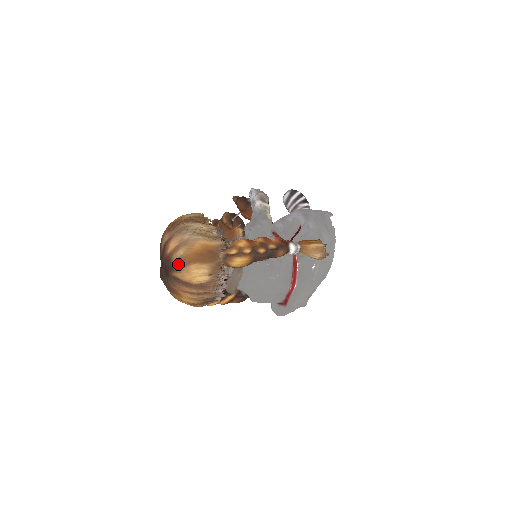
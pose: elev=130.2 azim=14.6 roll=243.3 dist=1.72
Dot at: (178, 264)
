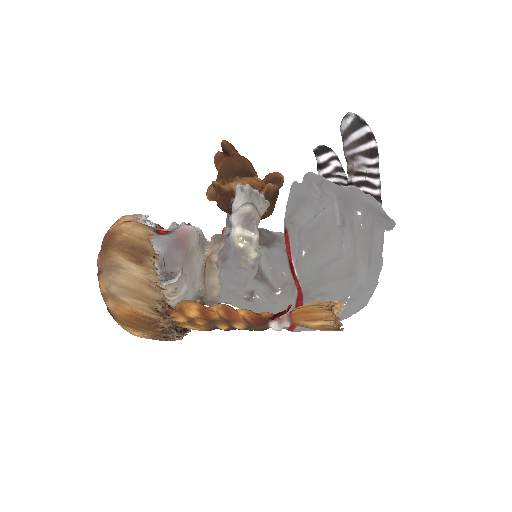
Dot at: (111, 313)
